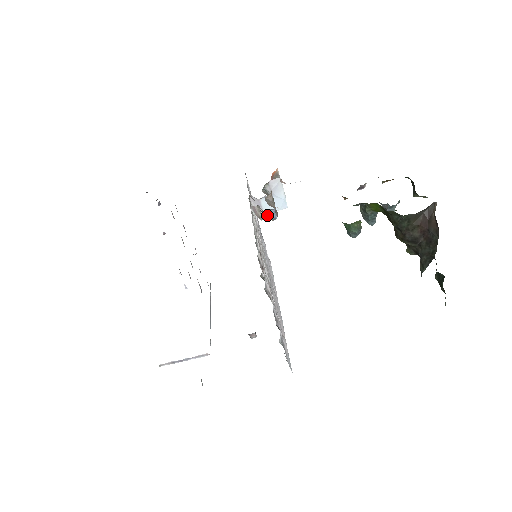
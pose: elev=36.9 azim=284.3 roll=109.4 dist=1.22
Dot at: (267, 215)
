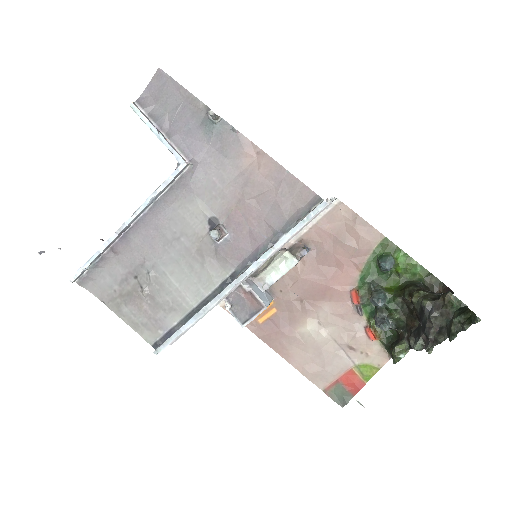
Dot at: (301, 247)
